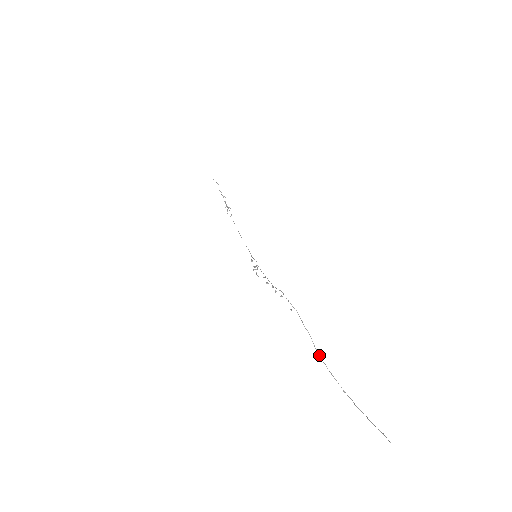
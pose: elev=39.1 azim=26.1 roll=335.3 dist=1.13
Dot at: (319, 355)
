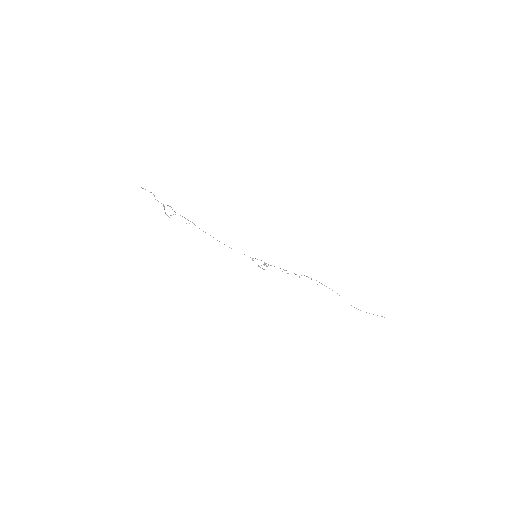
Dot at: occluded
